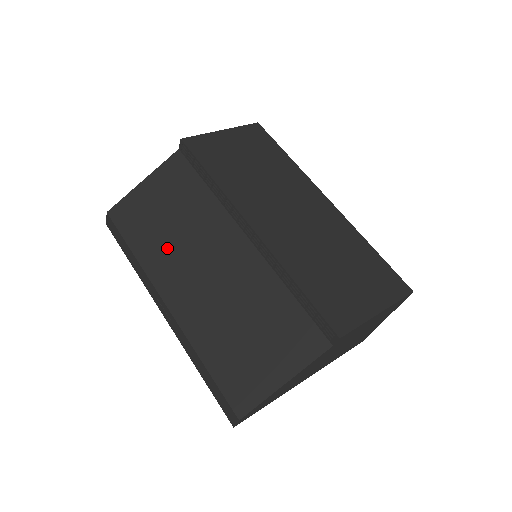
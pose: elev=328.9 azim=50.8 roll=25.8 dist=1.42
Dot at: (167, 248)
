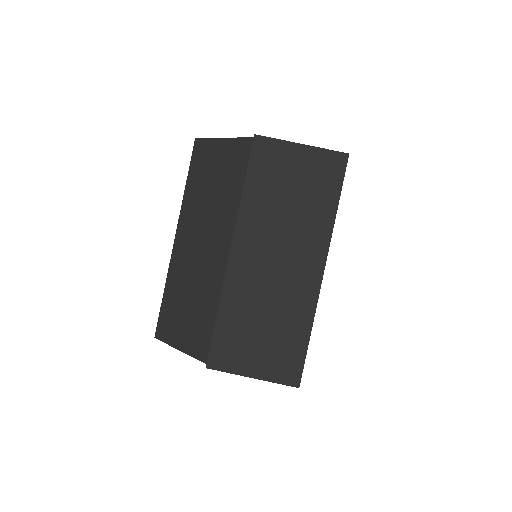
Dot at: (199, 205)
